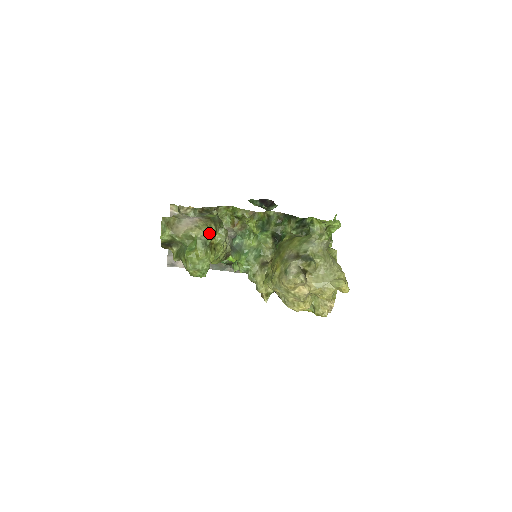
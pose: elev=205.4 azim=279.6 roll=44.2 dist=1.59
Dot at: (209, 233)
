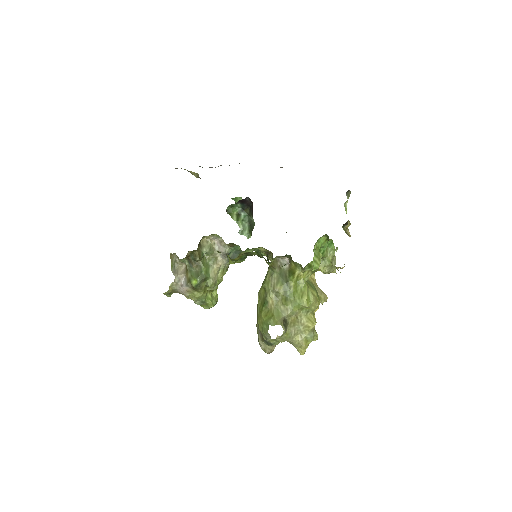
Dot at: (200, 298)
